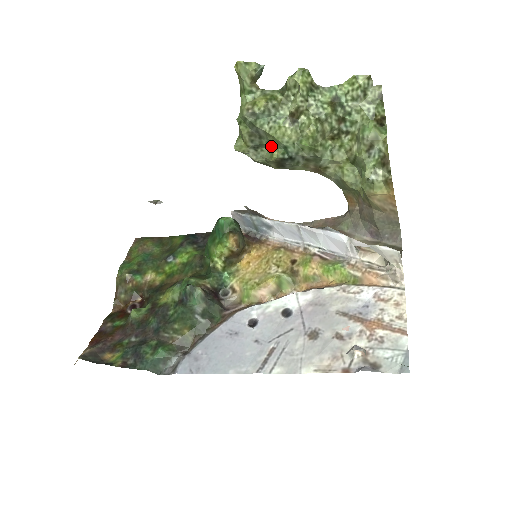
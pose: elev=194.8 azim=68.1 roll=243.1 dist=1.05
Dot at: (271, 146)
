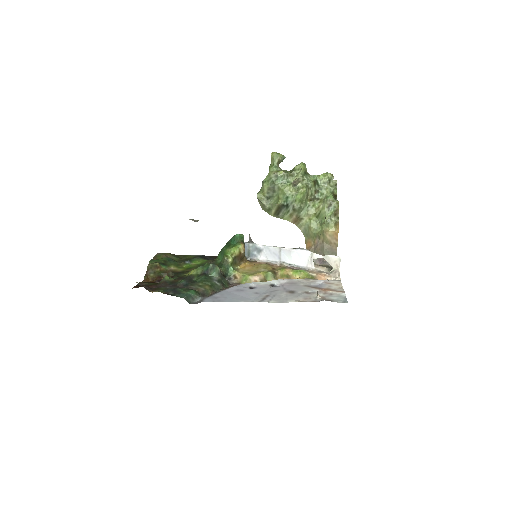
Dot at: (278, 197)
